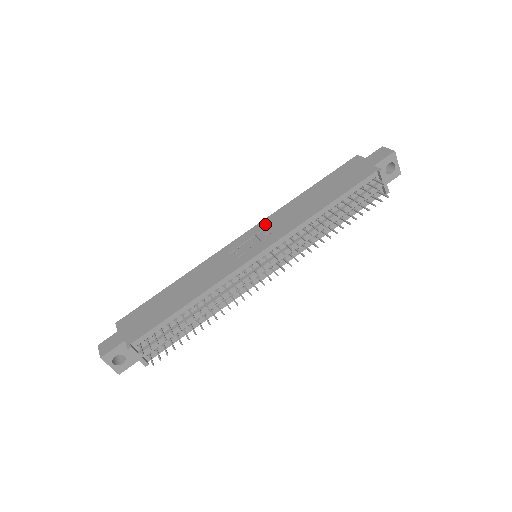
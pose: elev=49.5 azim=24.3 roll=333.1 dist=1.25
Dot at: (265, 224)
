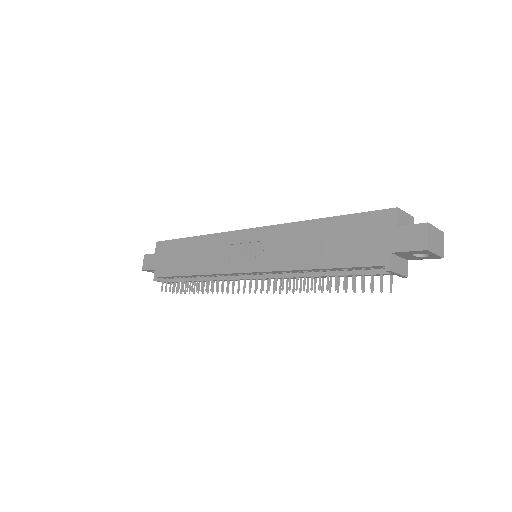
Dot at: (268, 235)
